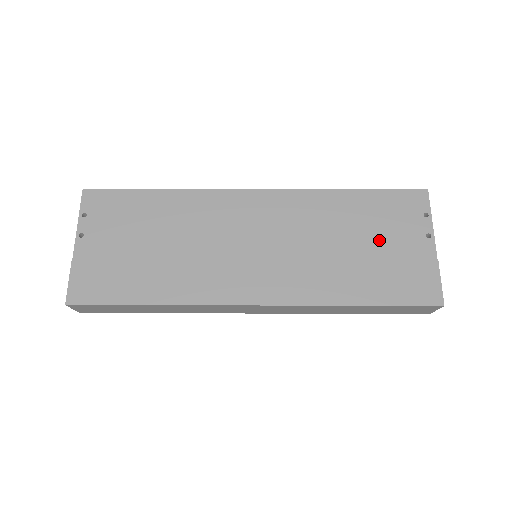
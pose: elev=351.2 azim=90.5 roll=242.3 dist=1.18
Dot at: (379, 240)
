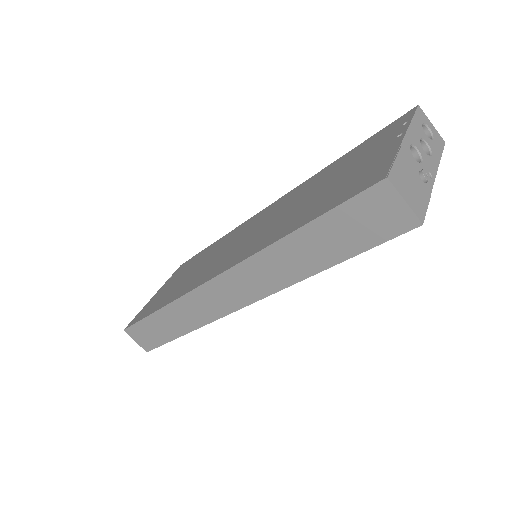
Dot at: (344, 173)
